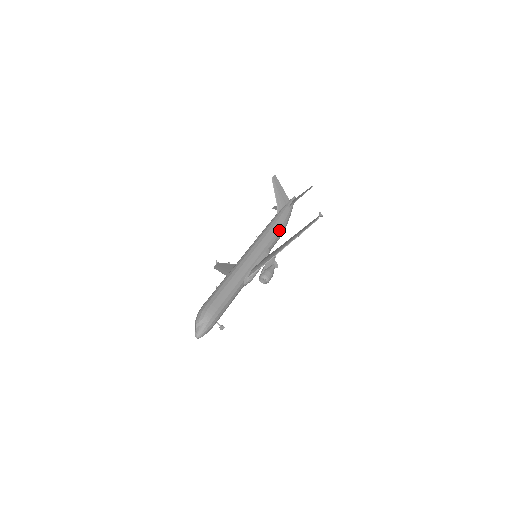
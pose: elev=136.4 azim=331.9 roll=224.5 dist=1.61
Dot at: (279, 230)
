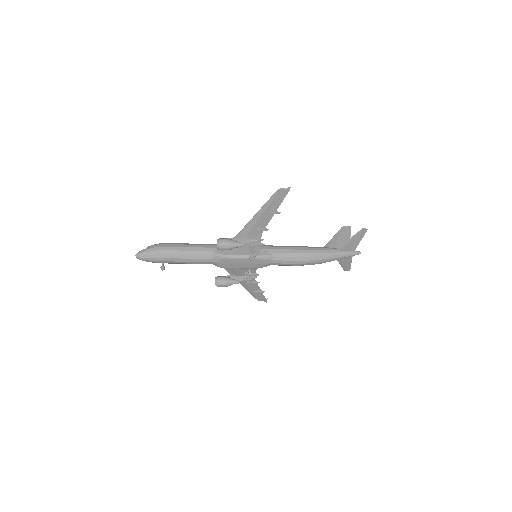
Dot at: (299, 250)
